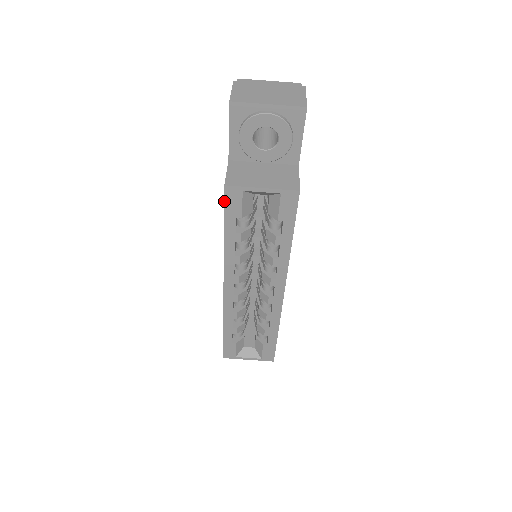
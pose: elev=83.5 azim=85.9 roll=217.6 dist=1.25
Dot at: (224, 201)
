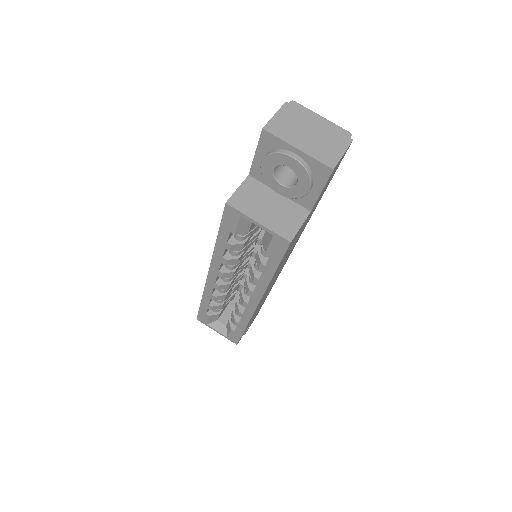
Dot at: (223, 214)
